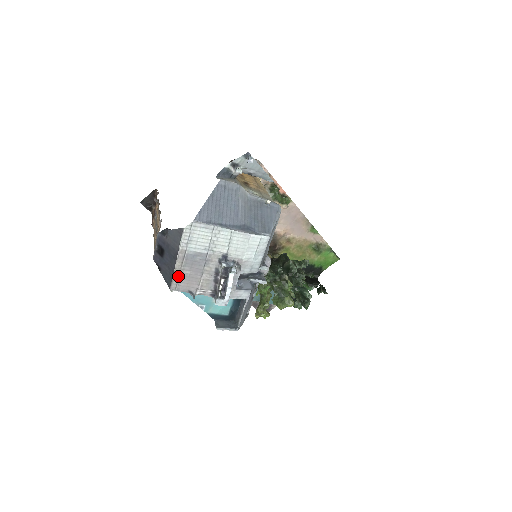
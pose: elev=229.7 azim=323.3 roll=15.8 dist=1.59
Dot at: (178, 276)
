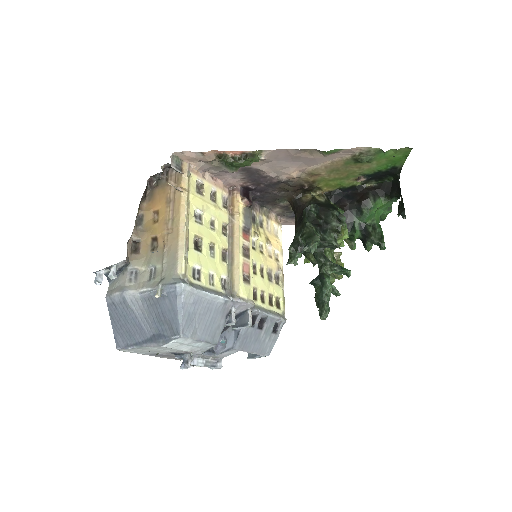
Dot at: (168, 358)
